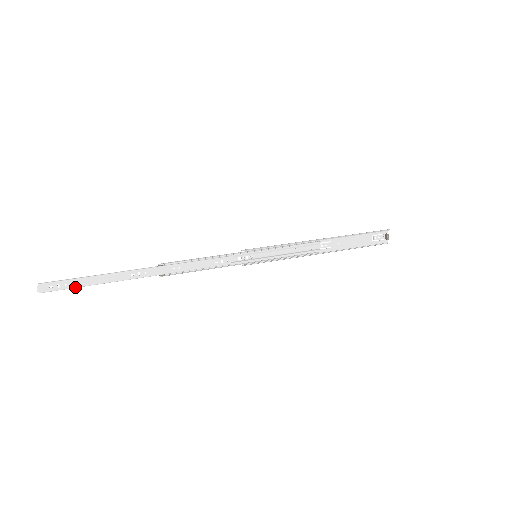
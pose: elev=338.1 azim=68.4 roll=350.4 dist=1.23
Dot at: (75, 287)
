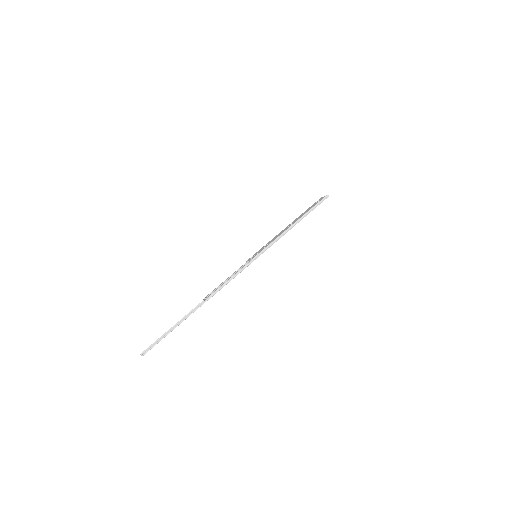
Dot at: (161, 339)
